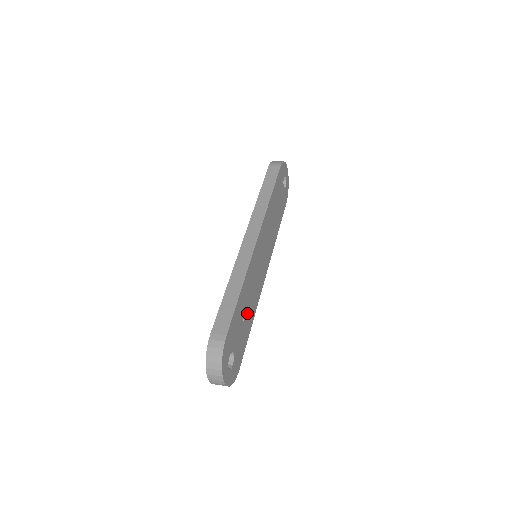
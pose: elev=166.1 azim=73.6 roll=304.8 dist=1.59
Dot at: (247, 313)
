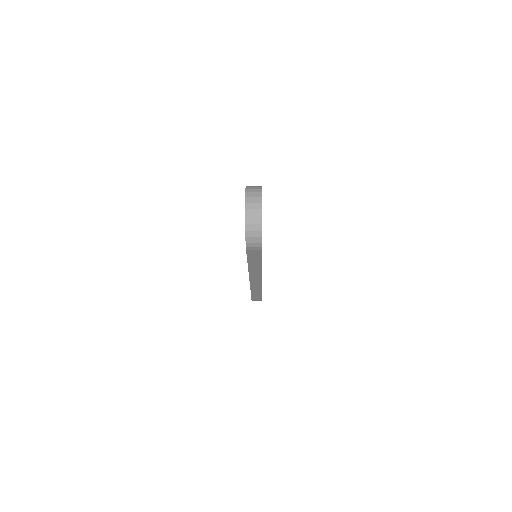
Dot at: occluded
